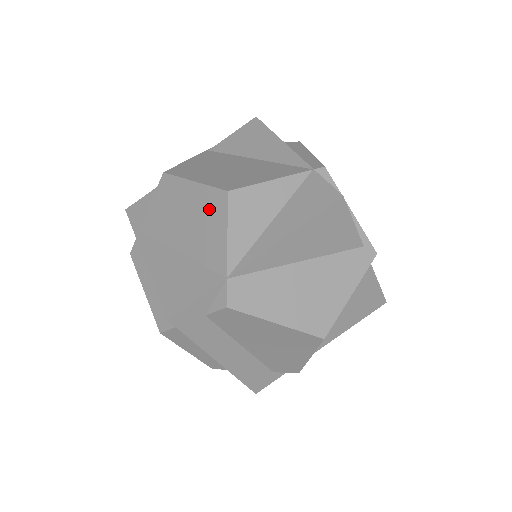
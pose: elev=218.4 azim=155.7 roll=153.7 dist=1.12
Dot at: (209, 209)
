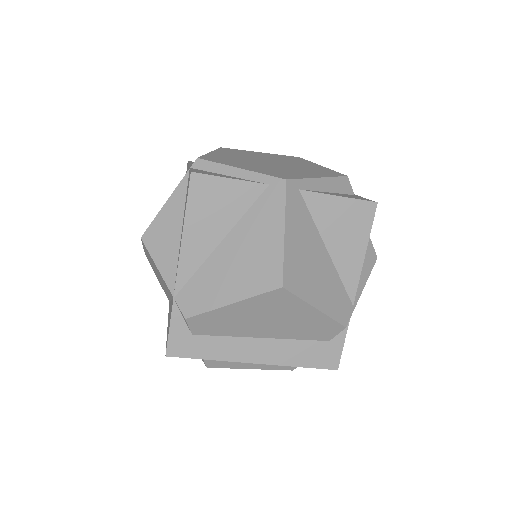
Dot at: (150, 258)
